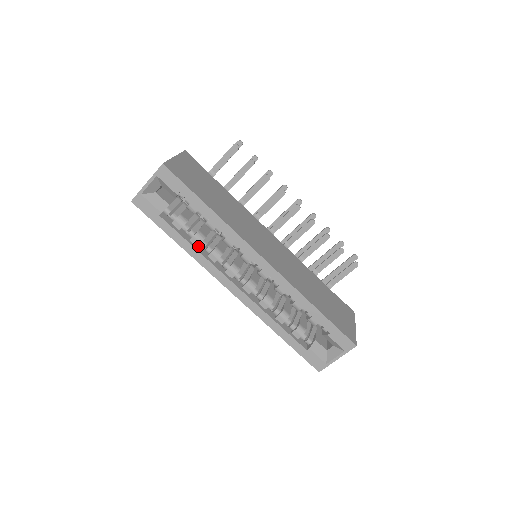
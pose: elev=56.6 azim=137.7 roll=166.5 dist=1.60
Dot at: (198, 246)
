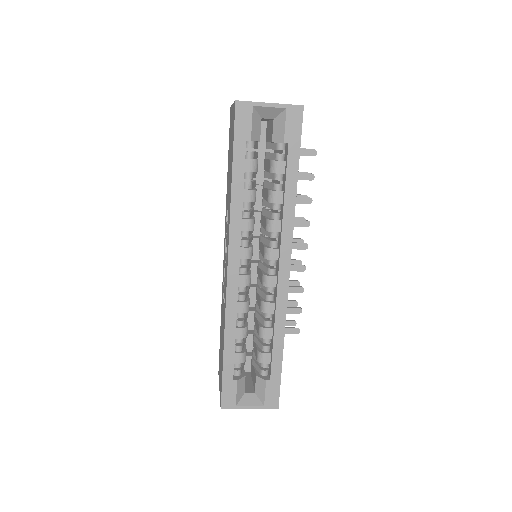
Dot at: occluded
